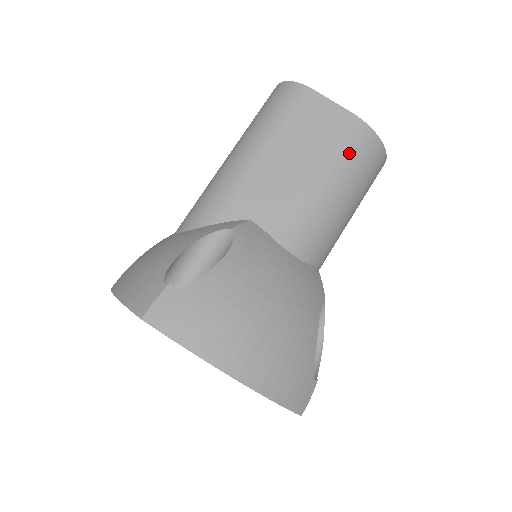
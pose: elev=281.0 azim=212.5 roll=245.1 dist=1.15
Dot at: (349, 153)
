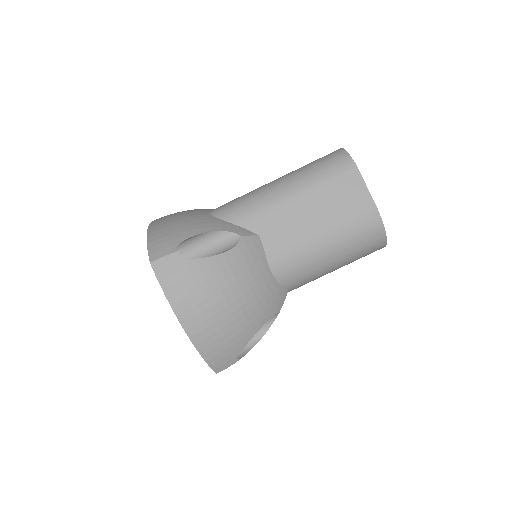
Dot at: (354, 230)
